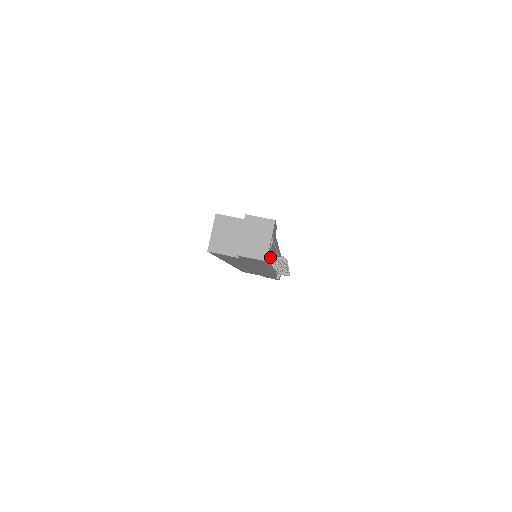
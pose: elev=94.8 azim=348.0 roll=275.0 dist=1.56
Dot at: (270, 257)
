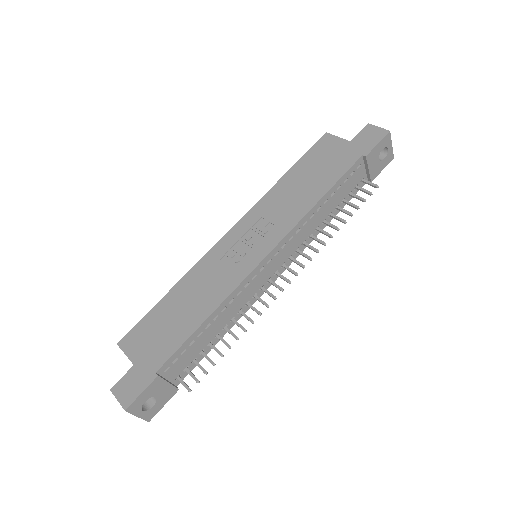
Dot at: (173, 389)
